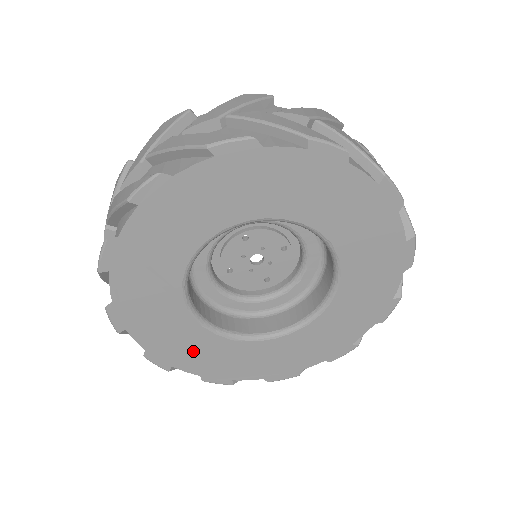
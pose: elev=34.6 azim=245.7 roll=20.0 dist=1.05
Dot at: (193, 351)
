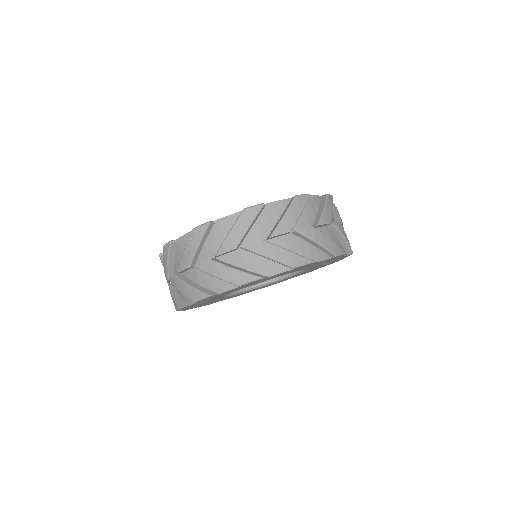
Dot at: (206, 303)
